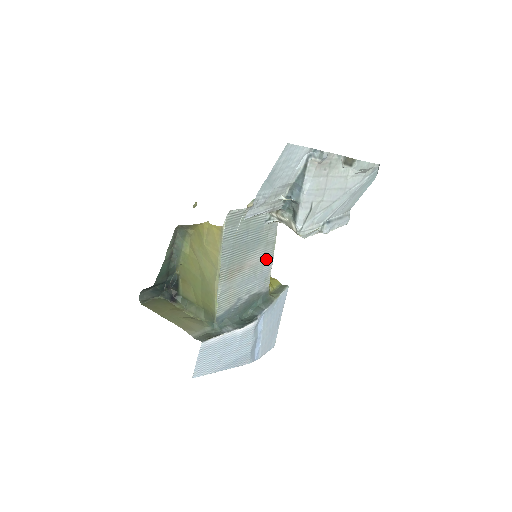
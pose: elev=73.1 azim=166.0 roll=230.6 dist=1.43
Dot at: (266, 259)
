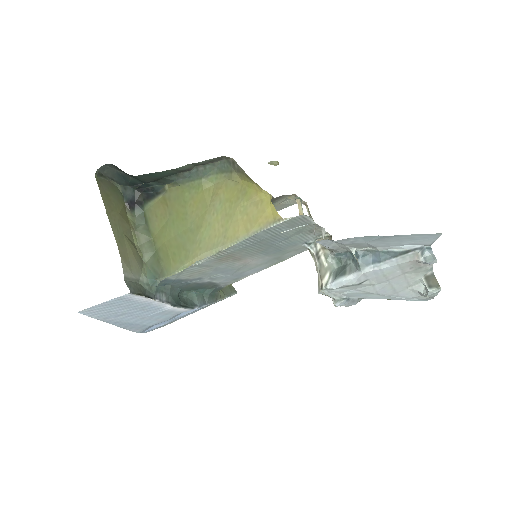
Dot at: (260, 266)
